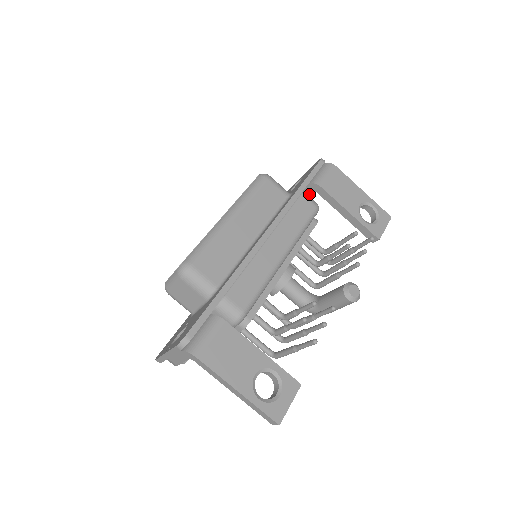
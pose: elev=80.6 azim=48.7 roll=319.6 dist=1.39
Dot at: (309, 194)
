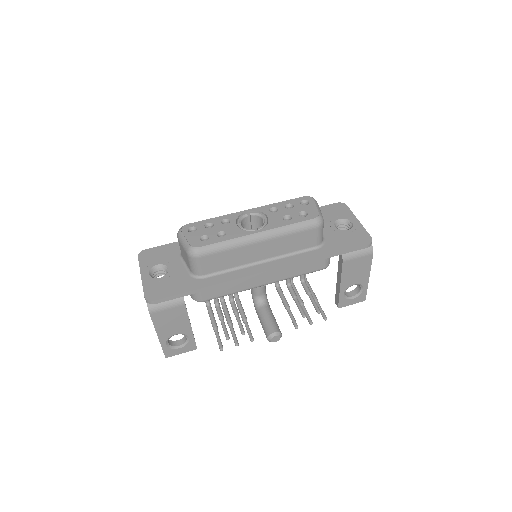
Dot at: occluded
